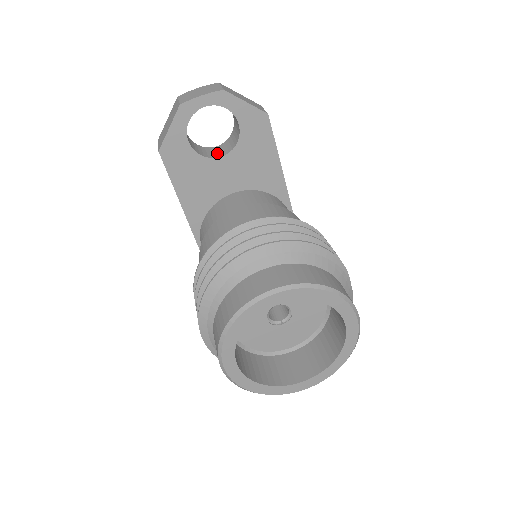
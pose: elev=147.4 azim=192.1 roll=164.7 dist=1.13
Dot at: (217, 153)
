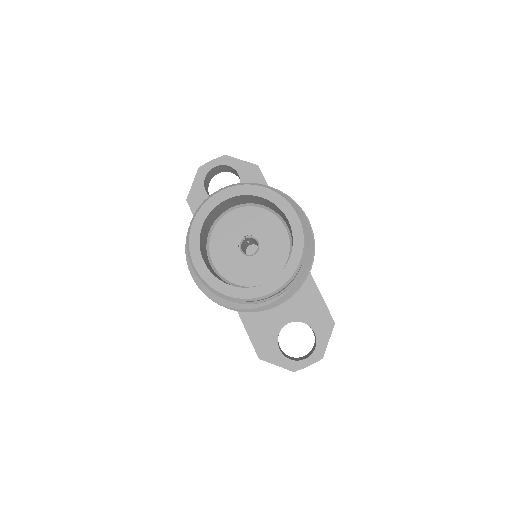
Dot at: occluded
